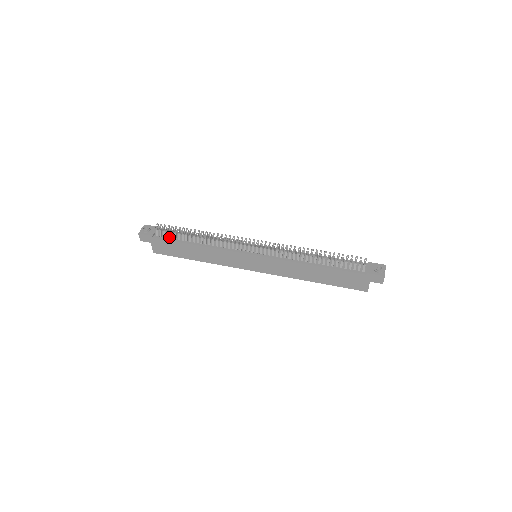
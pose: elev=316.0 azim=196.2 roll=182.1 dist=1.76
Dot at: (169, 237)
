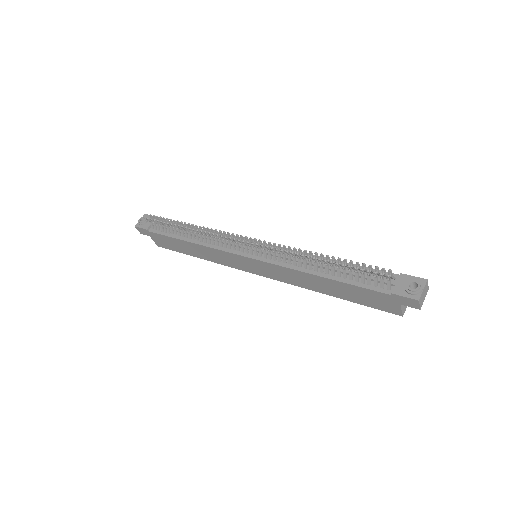
Dot at: (164, 230)
